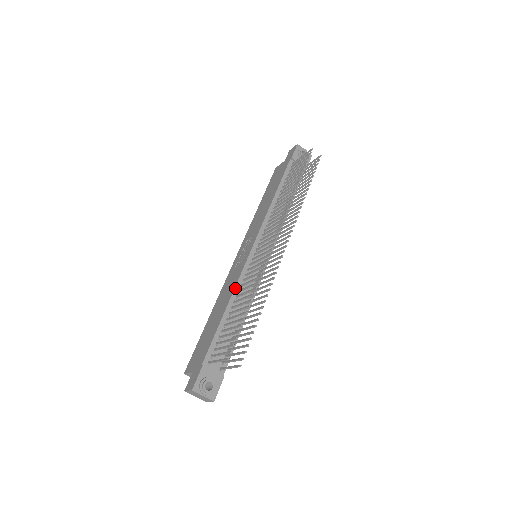
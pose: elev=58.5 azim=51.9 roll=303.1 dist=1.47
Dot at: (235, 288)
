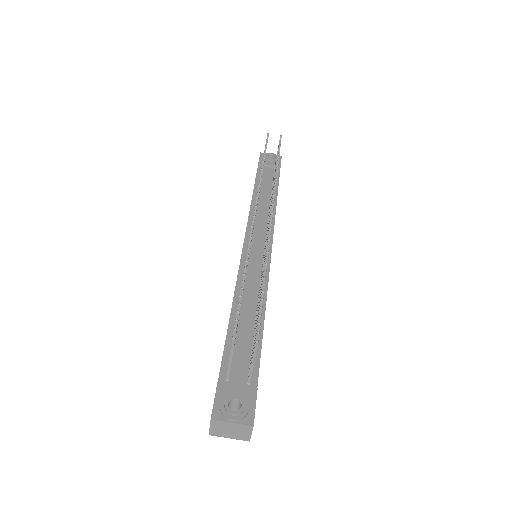
Dot at: (236, 287)
